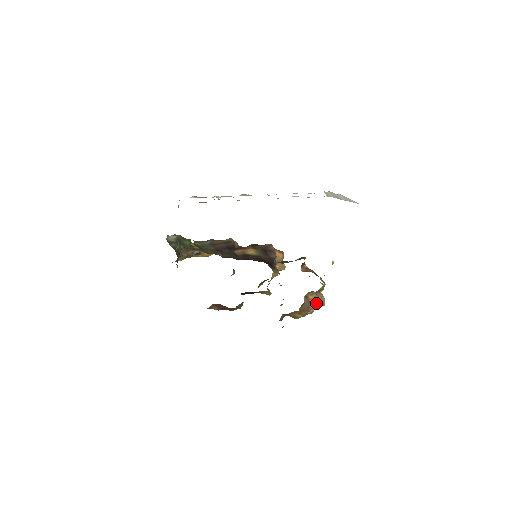
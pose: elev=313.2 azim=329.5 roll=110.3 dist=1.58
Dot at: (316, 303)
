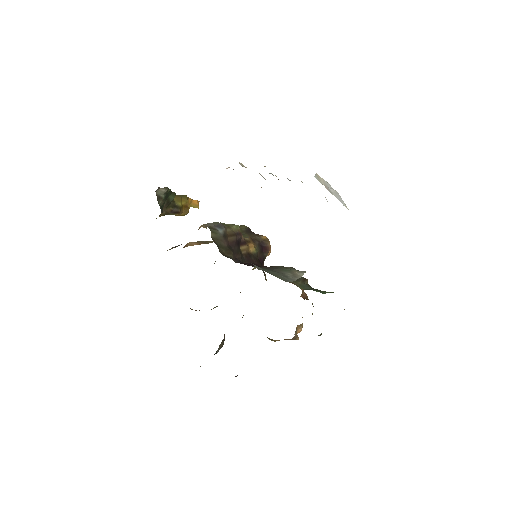
Dot at: (297, 331)
